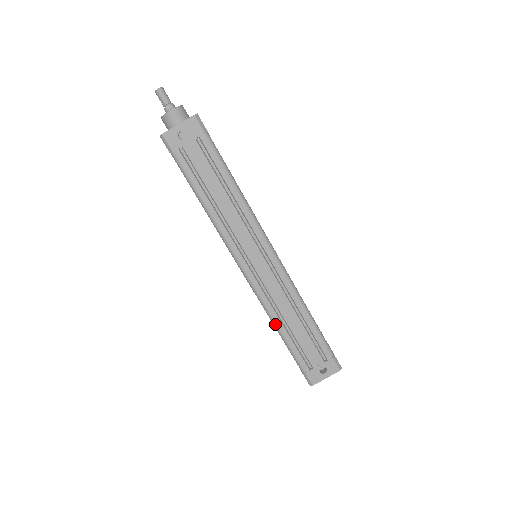
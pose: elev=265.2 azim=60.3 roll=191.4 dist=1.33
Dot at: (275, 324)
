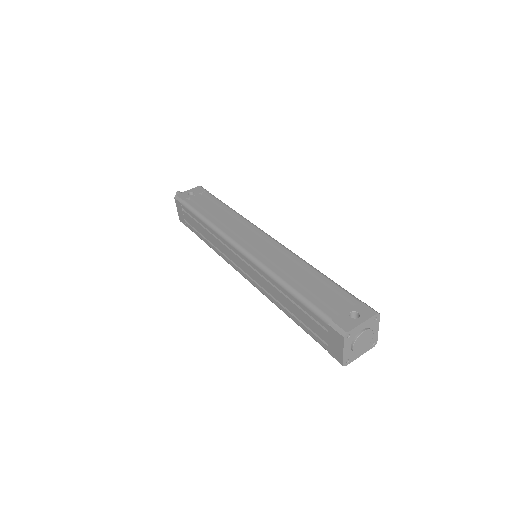
Dot at: (281, 281)
